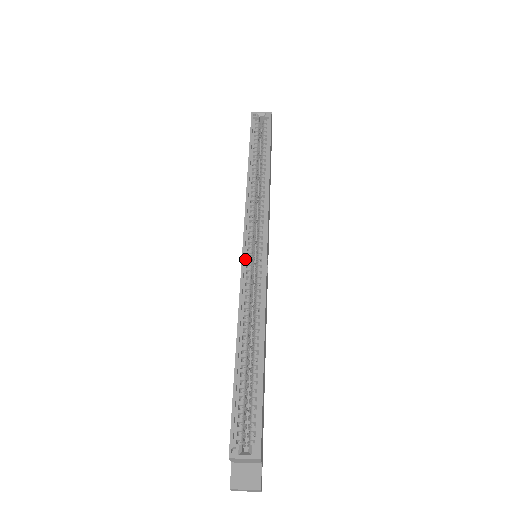
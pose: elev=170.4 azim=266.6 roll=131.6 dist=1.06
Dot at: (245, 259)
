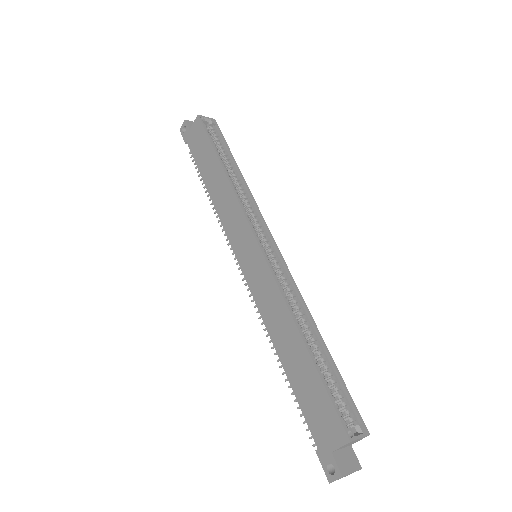
Dot at: (264, 257)
